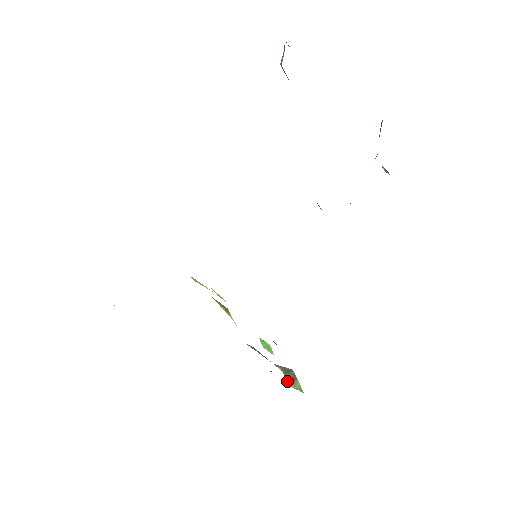
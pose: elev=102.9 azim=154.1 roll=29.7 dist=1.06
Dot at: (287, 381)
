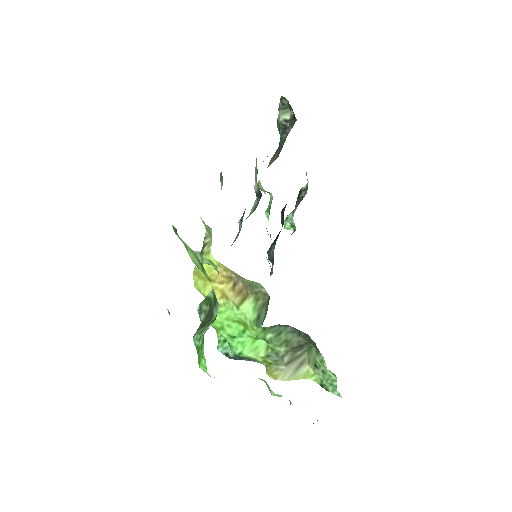
Dot at: (279, 377)
